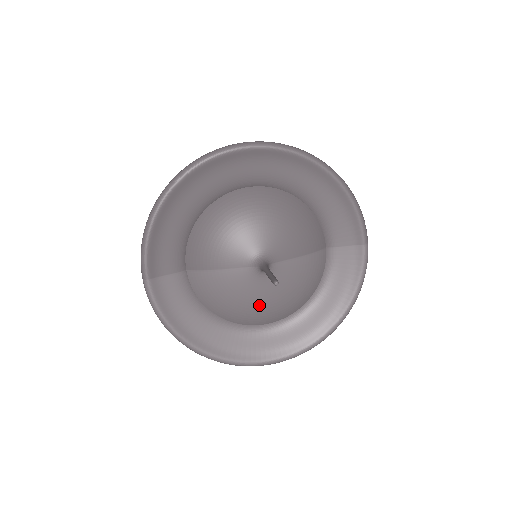
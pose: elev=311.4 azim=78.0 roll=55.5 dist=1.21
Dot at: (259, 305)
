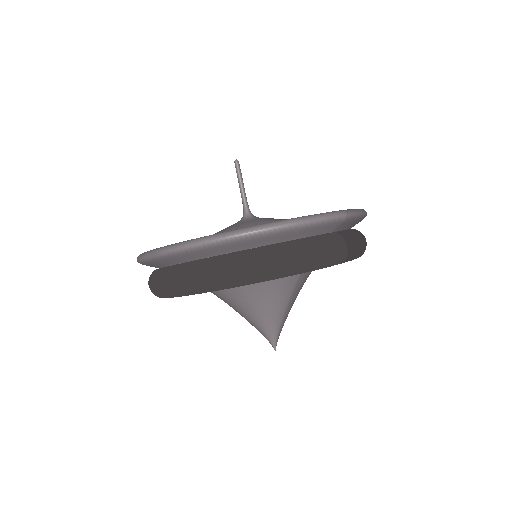
Dot at: occluded
